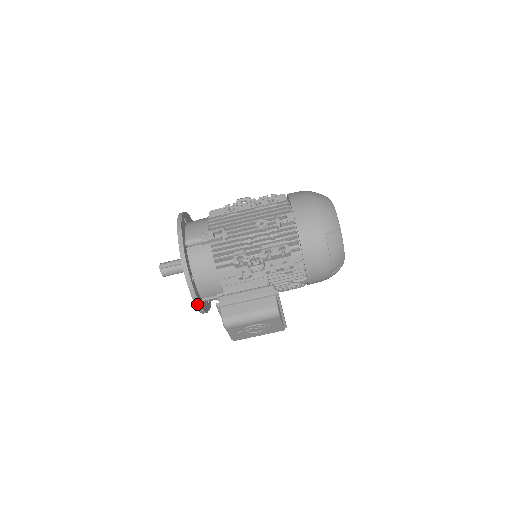
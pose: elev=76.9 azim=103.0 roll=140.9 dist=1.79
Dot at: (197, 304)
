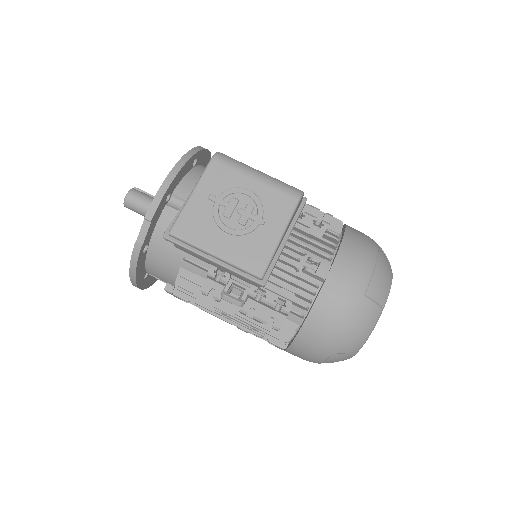
Dot at: (174, 172)
